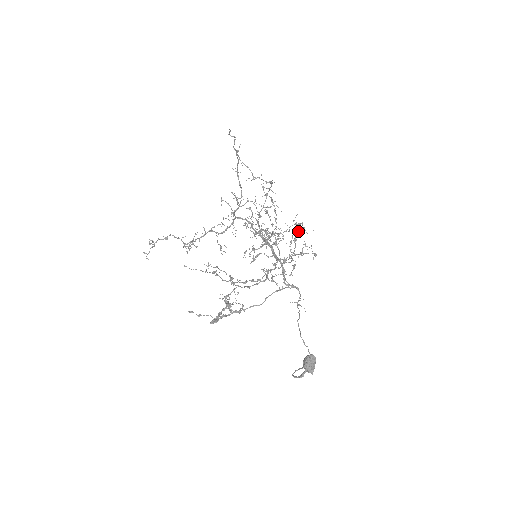
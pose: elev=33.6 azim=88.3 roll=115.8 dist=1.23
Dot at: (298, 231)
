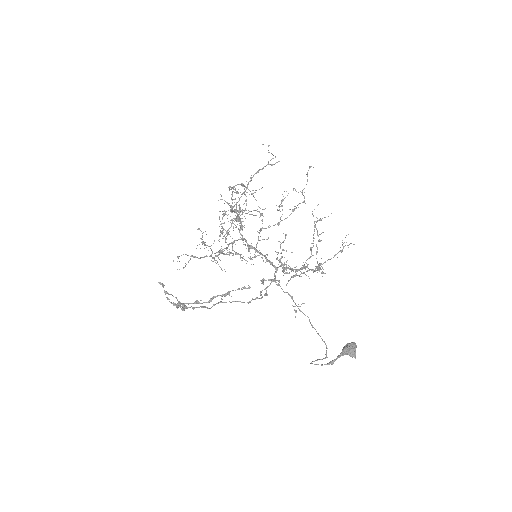
Dot at: occluded
